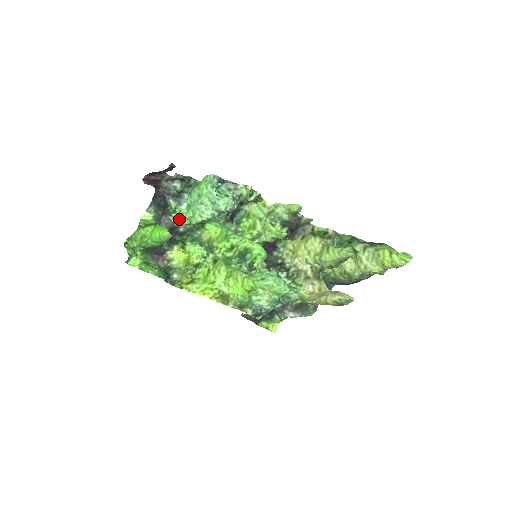
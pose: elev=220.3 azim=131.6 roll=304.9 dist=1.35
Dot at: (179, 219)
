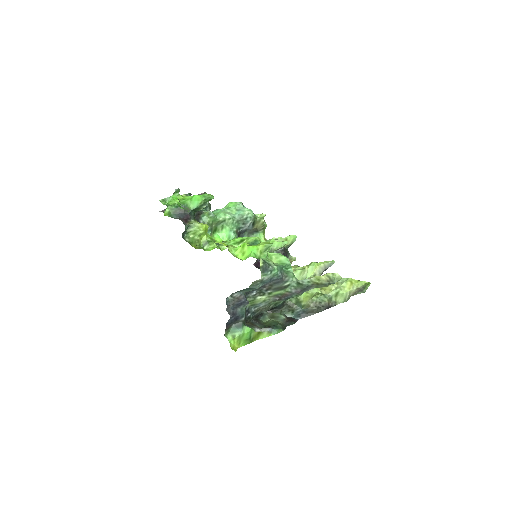
Dot at: (207, 211)
